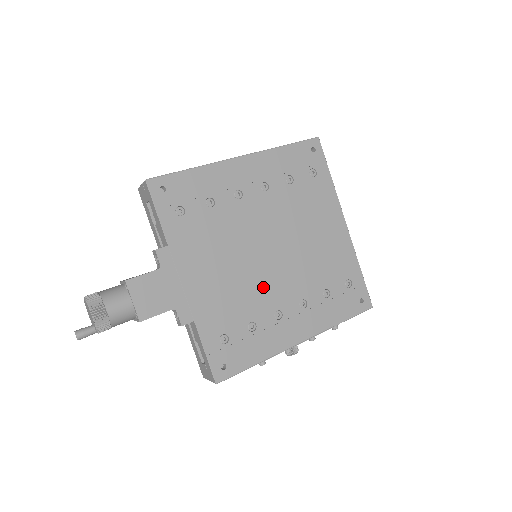
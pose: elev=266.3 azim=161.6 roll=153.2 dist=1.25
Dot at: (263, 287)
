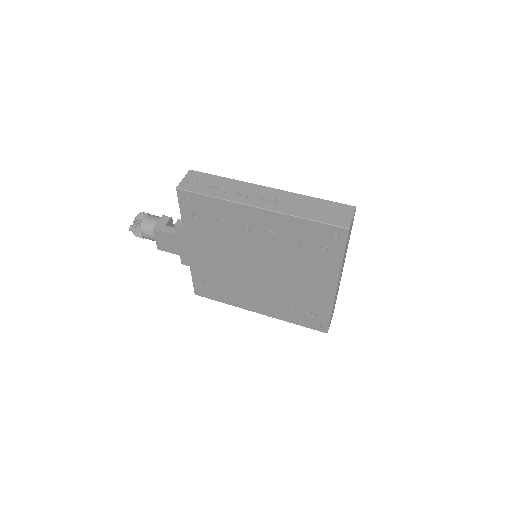
Dot at: (243, 279)
